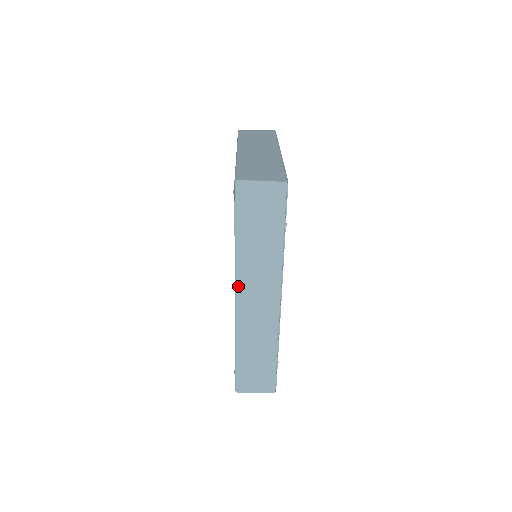
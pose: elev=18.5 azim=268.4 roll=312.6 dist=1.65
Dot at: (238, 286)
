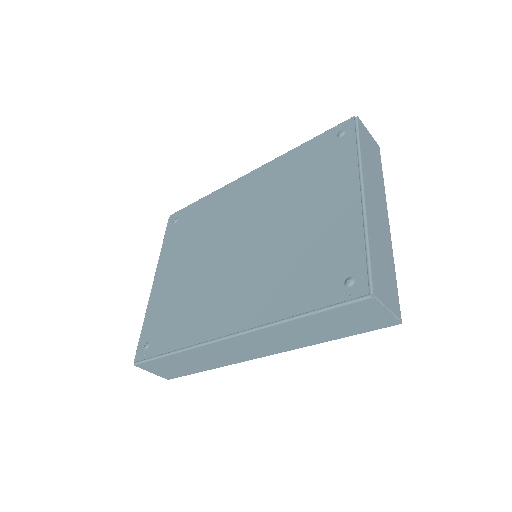
Dot at: (250, 334)
